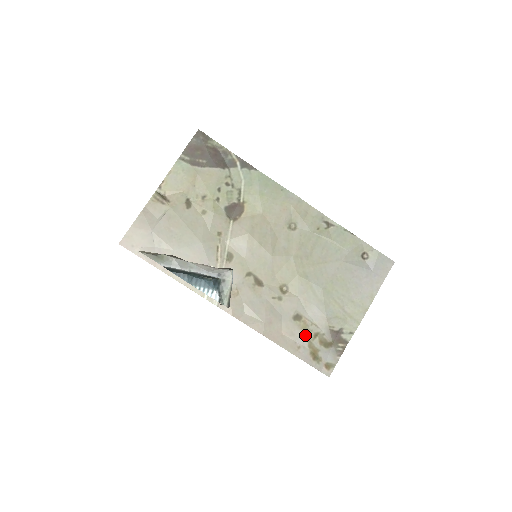
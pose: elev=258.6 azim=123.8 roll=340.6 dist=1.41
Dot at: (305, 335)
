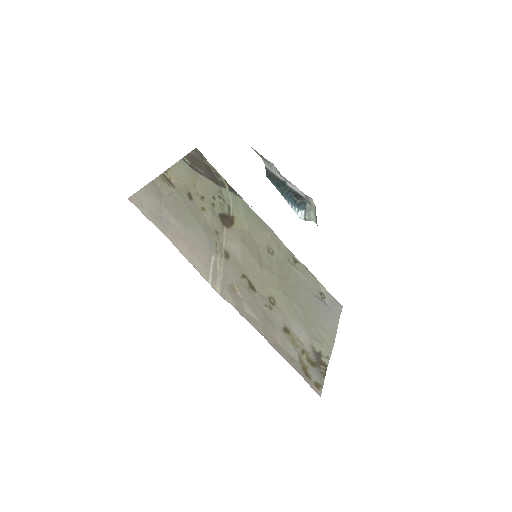
Dot at: (295, 349)
